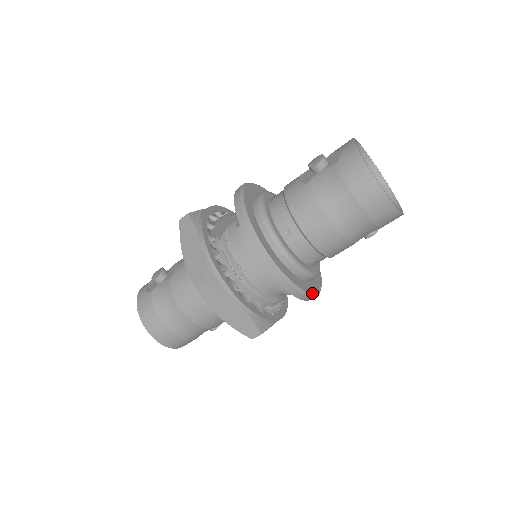
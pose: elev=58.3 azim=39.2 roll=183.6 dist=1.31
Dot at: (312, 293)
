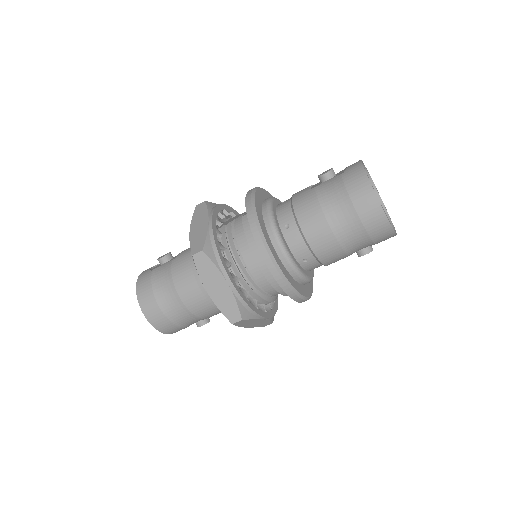
Dot at: (298, 291)
